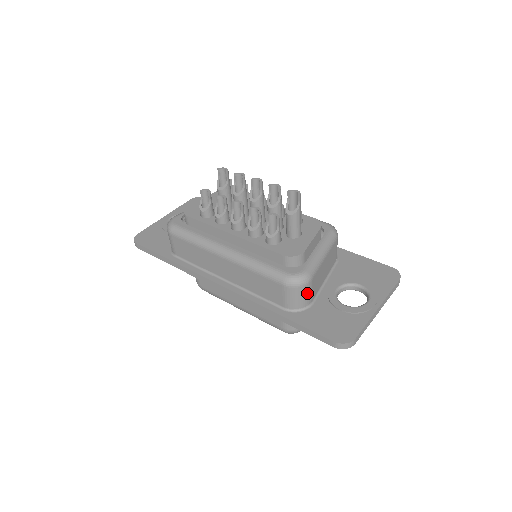
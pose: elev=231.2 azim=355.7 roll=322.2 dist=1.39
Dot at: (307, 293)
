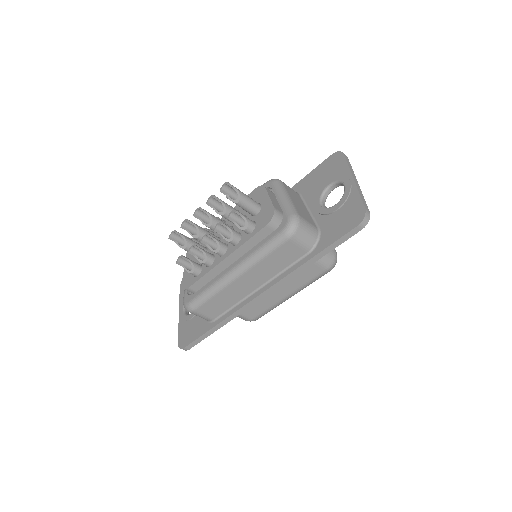
Dot at: (307, 226)
